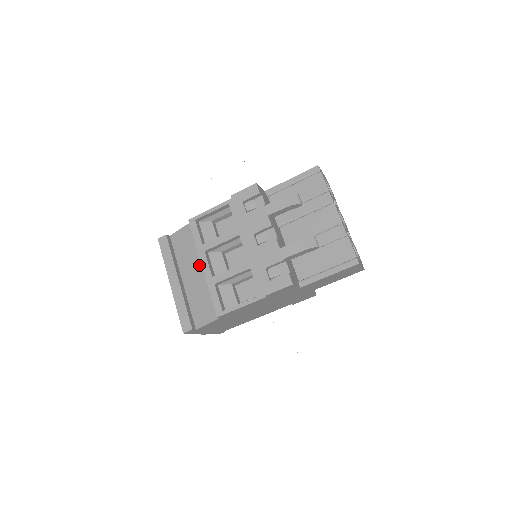
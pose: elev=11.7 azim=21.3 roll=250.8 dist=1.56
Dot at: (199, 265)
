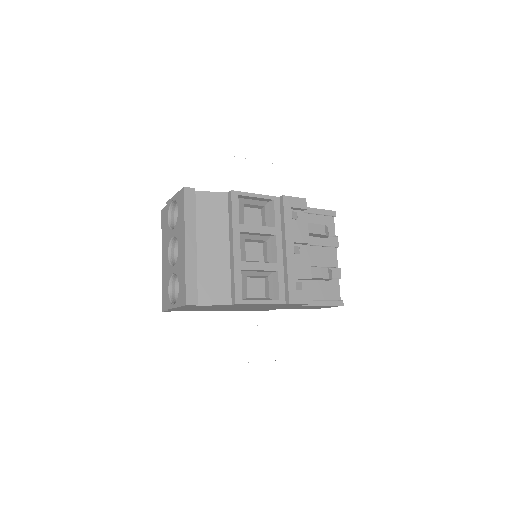
Dot at: (223, 241)
